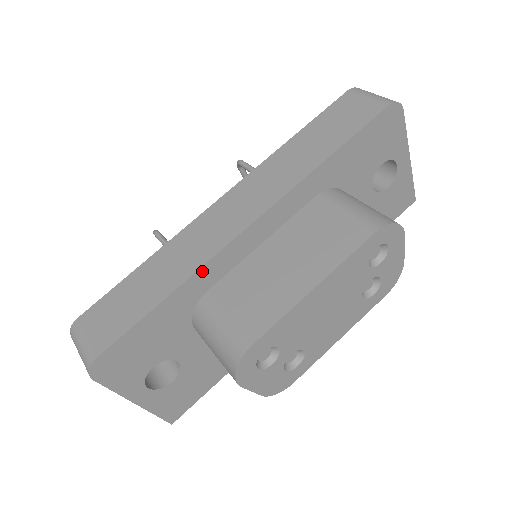
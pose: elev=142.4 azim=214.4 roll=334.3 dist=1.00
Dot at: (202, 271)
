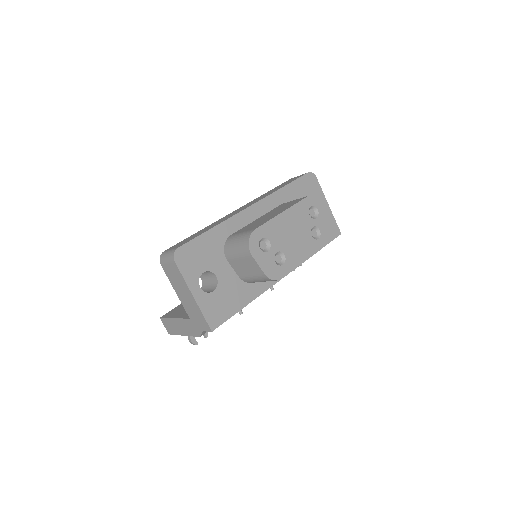
Dot at: (229, 221)
